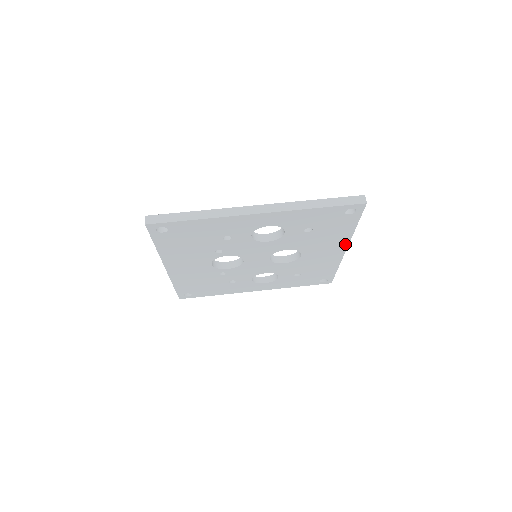
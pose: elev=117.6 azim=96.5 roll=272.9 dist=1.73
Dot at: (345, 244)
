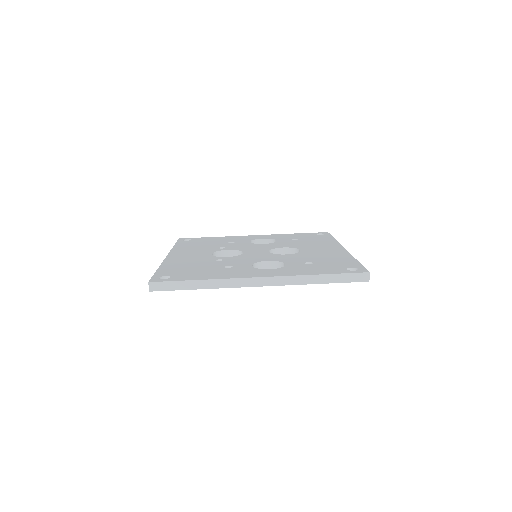
Dot at: occluded
